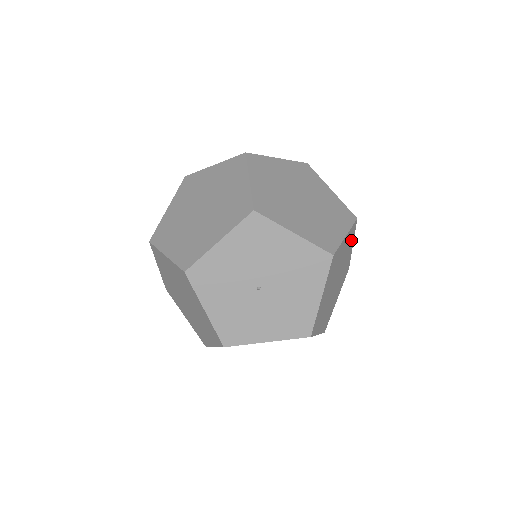
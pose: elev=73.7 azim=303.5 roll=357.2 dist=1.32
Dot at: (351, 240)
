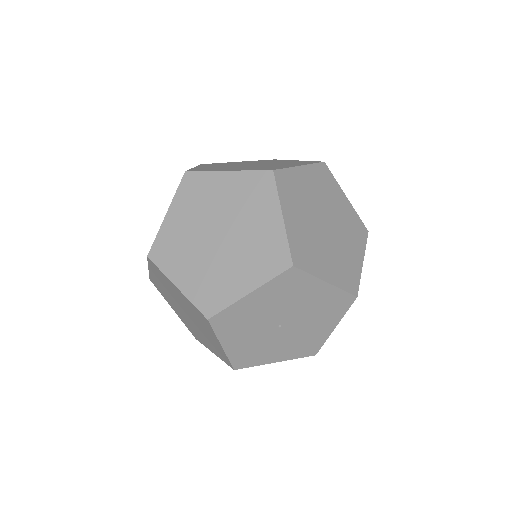
Dot at: occluded
